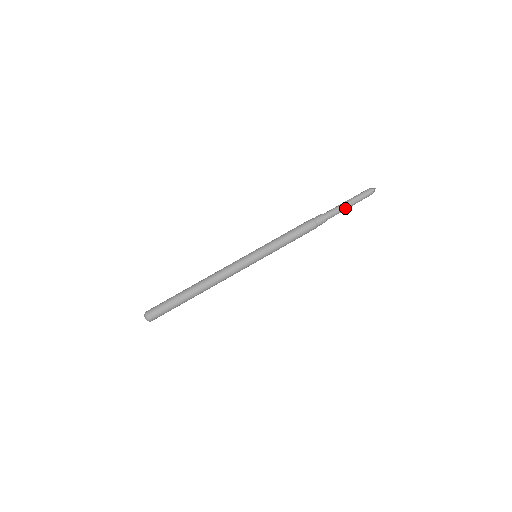
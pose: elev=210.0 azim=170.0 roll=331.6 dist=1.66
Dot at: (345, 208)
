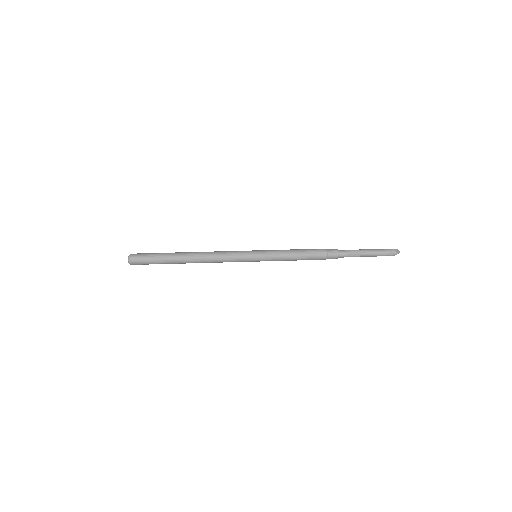
Dot at: (361, 256)
